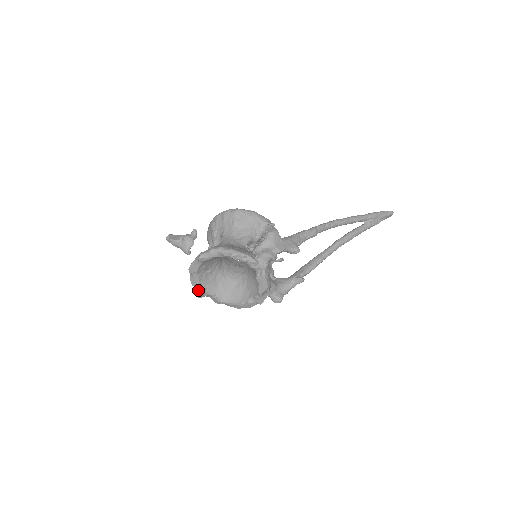
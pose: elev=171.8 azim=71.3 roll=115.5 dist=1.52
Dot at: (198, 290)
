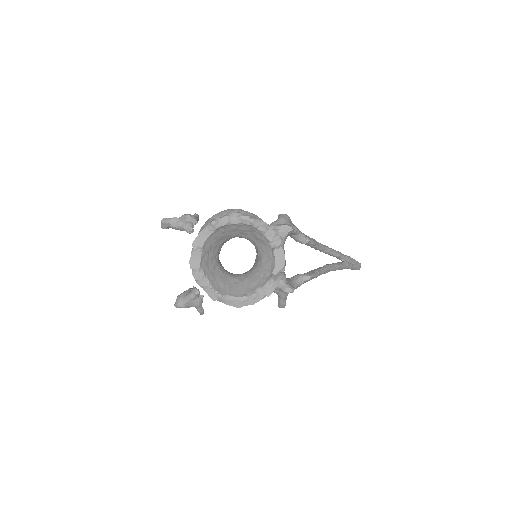
Dot at: (195, 277)
